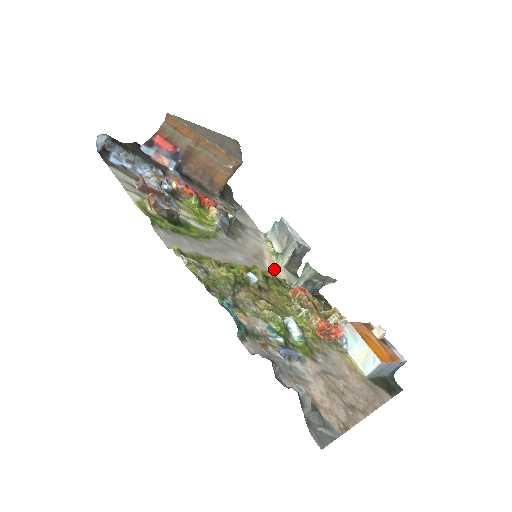
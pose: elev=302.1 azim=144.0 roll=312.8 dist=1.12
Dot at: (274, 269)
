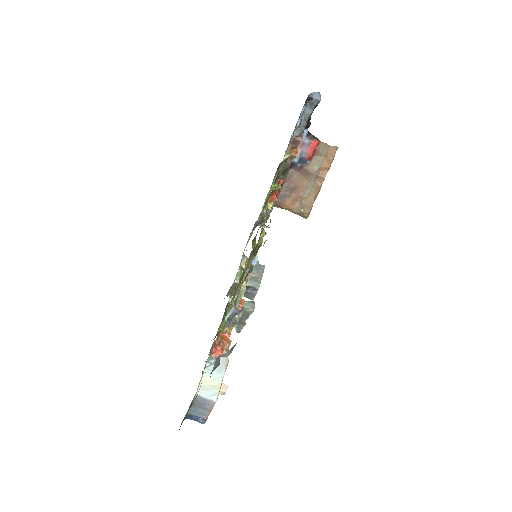
Dot at: occluded
